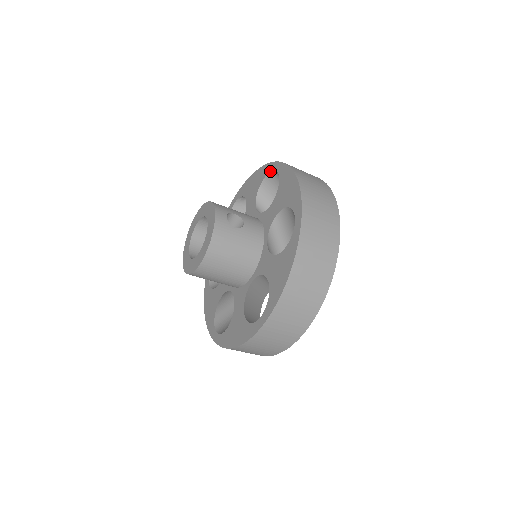
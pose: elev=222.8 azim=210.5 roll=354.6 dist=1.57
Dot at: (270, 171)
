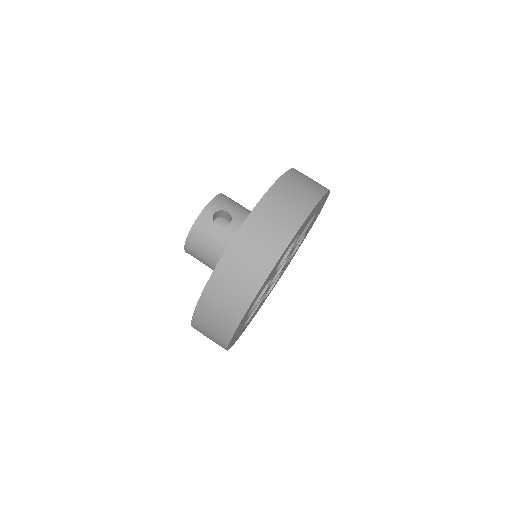
Dot at: occluded
